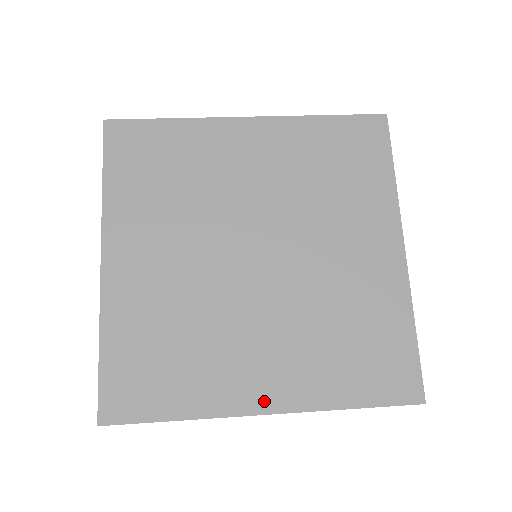
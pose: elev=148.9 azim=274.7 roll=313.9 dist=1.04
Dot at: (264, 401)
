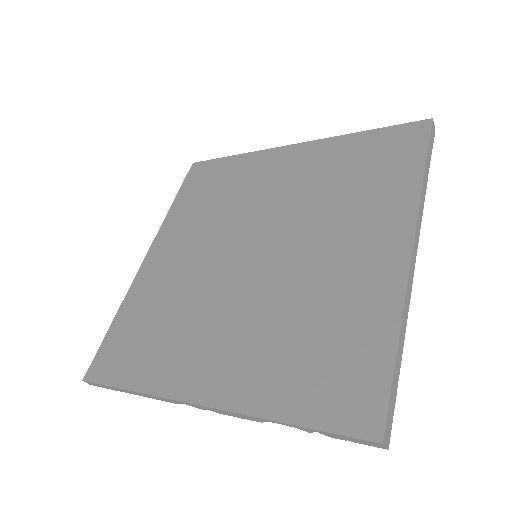
Dot at: (202, 390)
